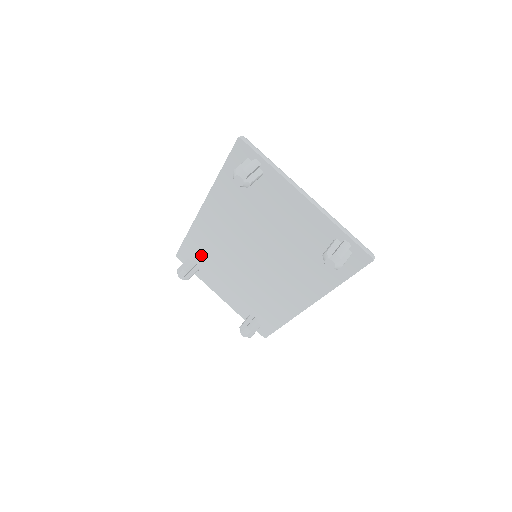
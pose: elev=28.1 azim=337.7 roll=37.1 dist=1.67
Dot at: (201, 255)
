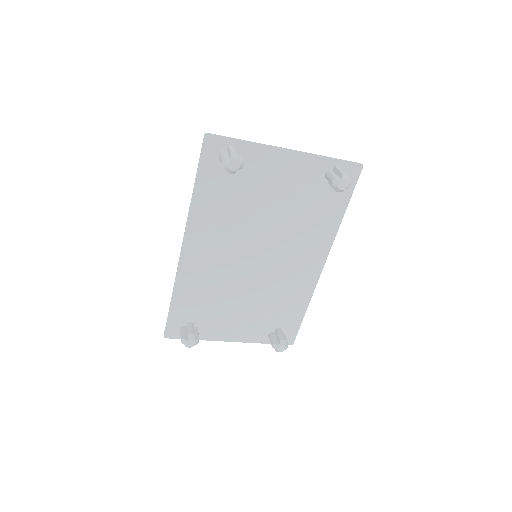
Dot at: (196, 308)
